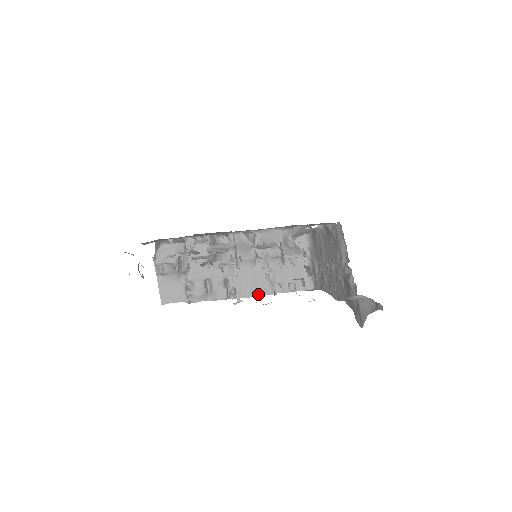
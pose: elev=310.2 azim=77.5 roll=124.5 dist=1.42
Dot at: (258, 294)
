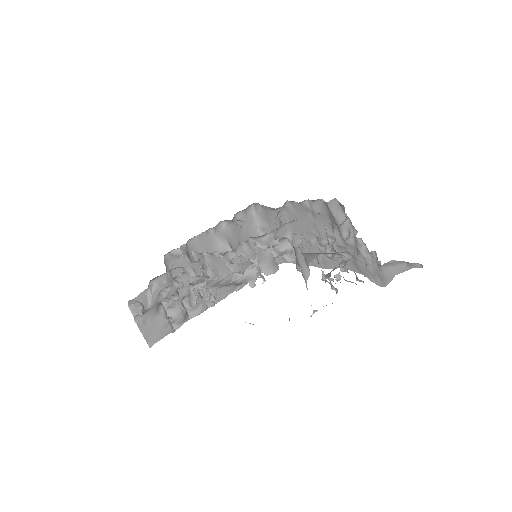
Dot at: occluded
